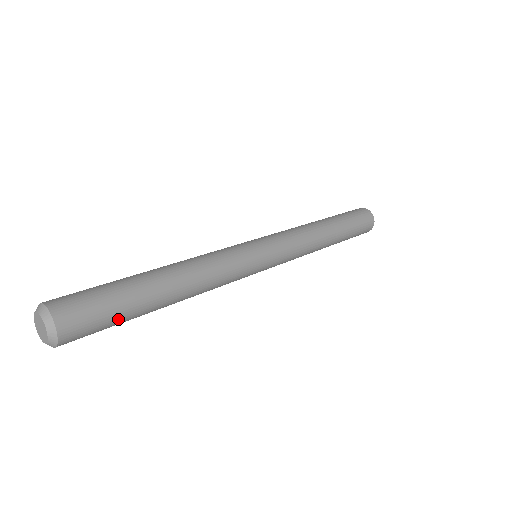
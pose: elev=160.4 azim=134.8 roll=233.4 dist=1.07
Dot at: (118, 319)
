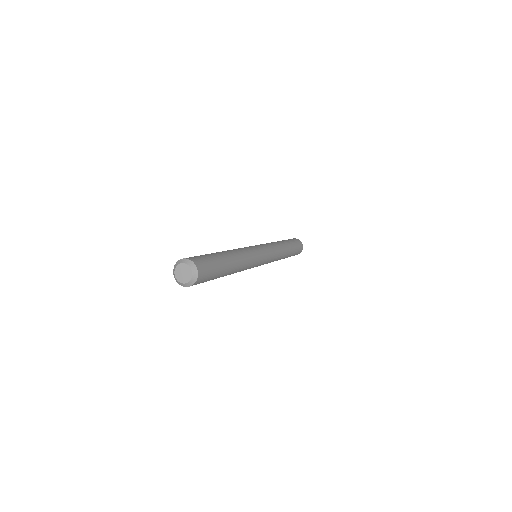
Dot at: occluded
